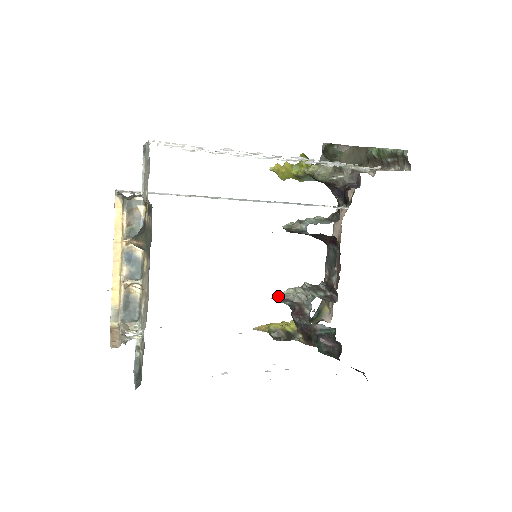
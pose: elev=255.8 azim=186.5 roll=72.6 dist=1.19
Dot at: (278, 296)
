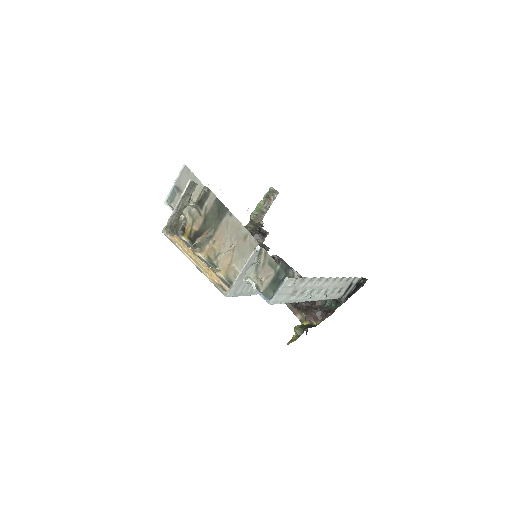
Dot at: occluded
